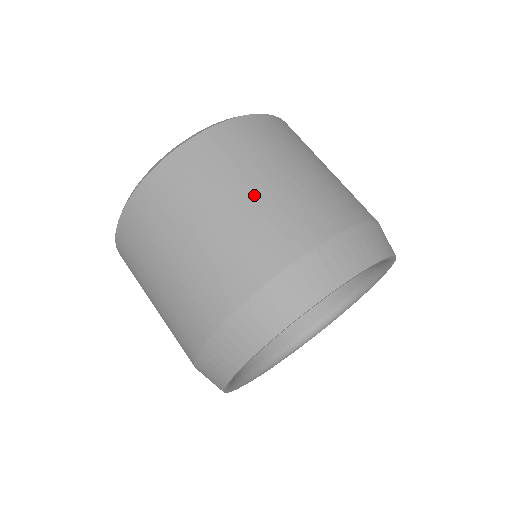
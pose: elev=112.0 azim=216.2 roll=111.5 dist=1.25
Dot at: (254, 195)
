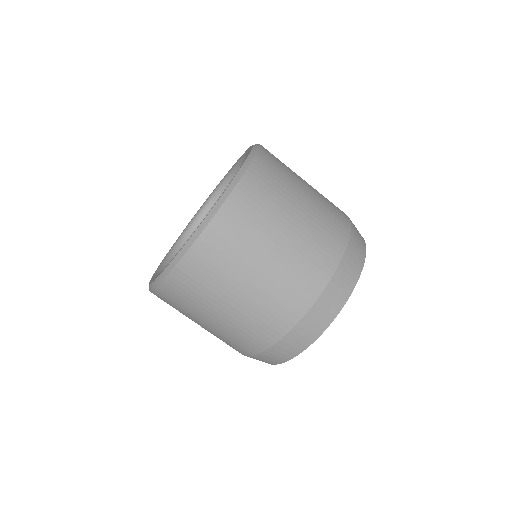
Dot at: (268, 267)
